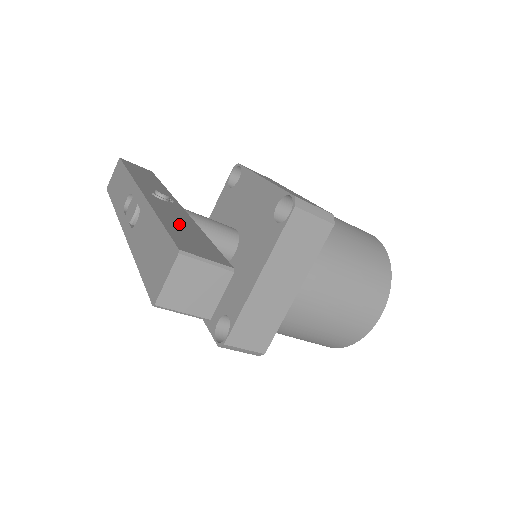
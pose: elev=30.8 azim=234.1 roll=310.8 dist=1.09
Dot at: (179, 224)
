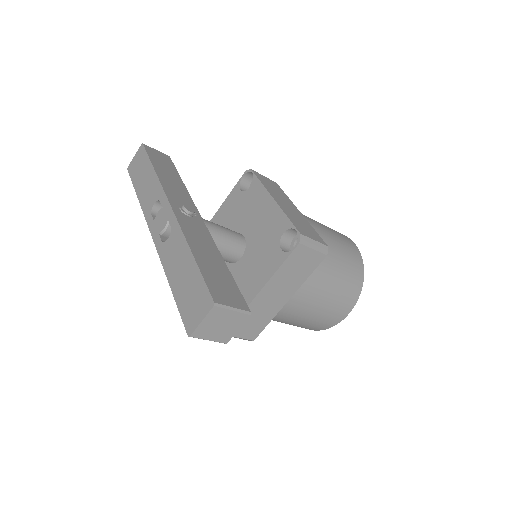
Dot at: (207, 257)
